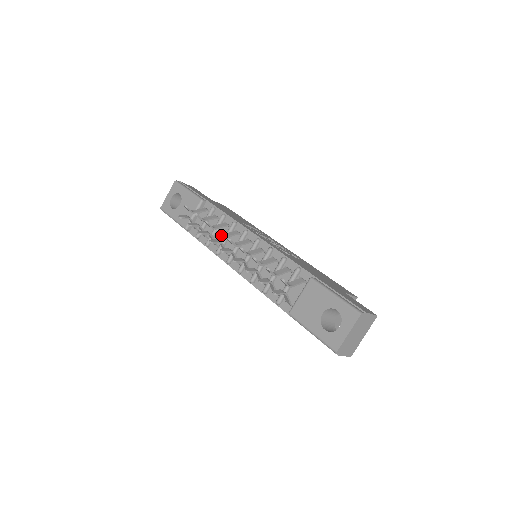
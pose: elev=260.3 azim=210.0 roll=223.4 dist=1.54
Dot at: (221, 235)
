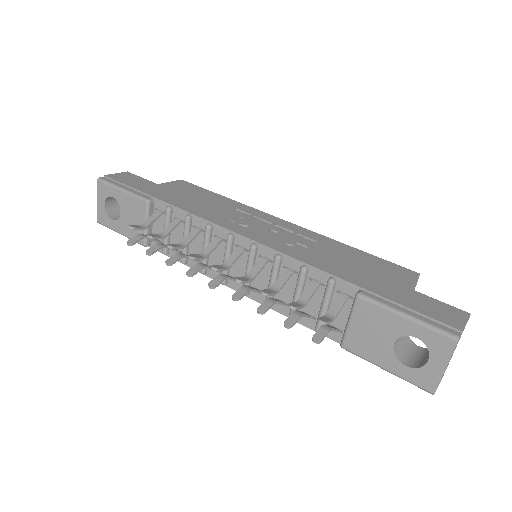
Dot at: (199, 259)
